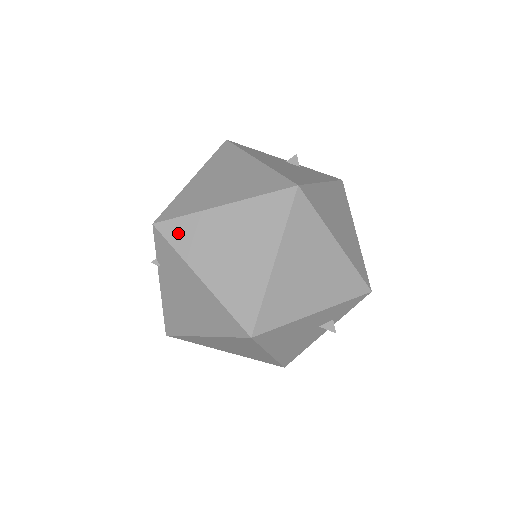
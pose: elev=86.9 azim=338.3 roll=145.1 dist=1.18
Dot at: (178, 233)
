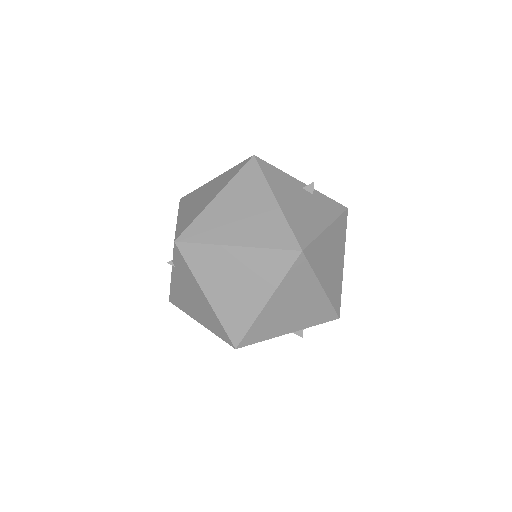
Dot at: (194, 256)
